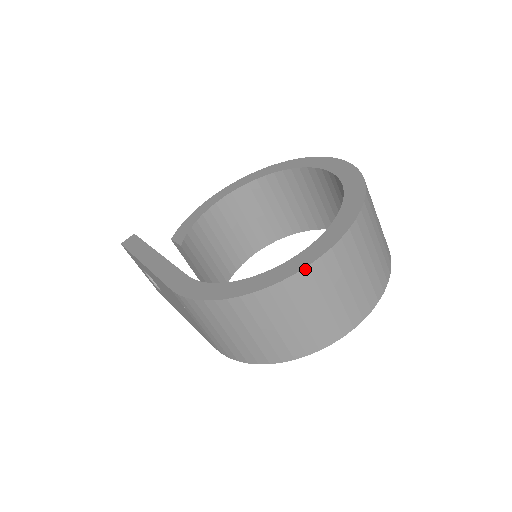
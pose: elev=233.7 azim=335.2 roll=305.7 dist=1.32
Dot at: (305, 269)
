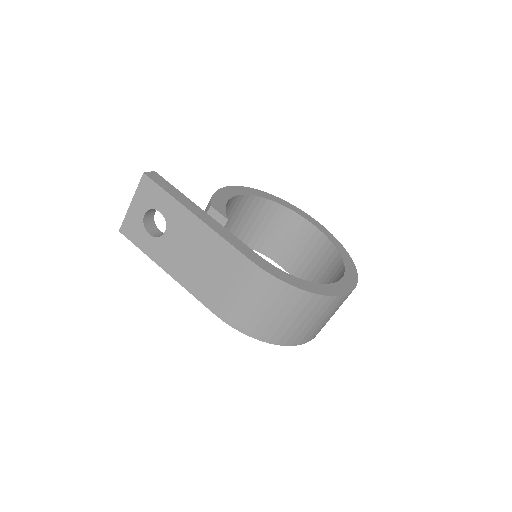
Dot at: (346, 295)
